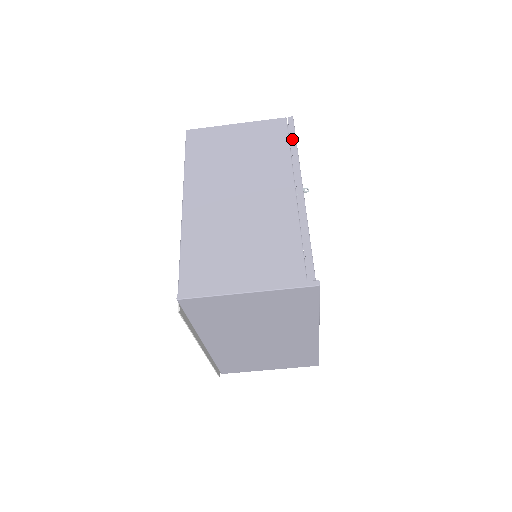
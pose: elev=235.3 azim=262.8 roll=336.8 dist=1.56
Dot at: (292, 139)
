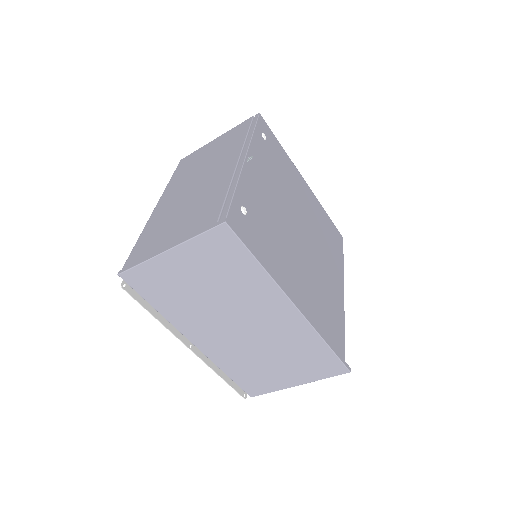
Dot at: (252, 128)
